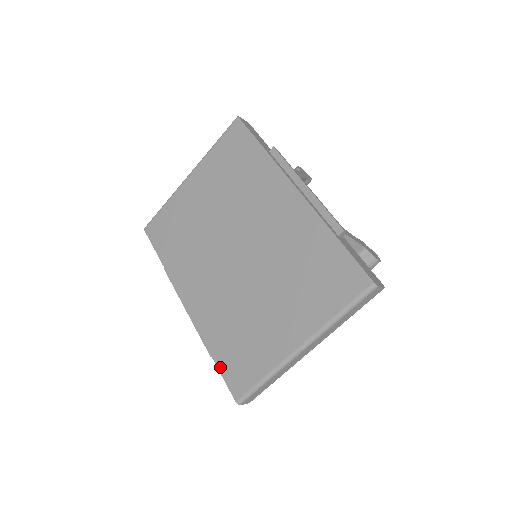
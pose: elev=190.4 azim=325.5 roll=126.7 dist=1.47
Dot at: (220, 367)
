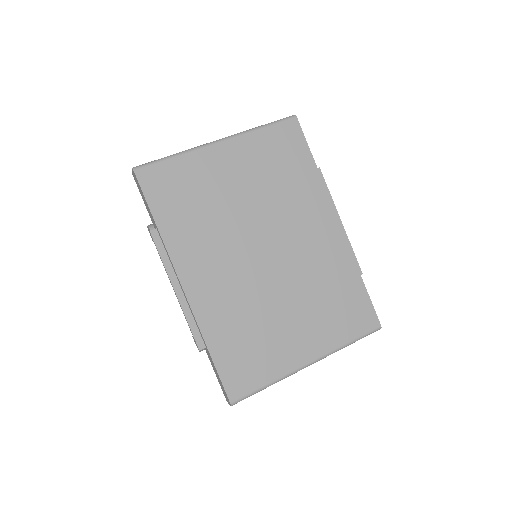
Dot at: (219, 366)
